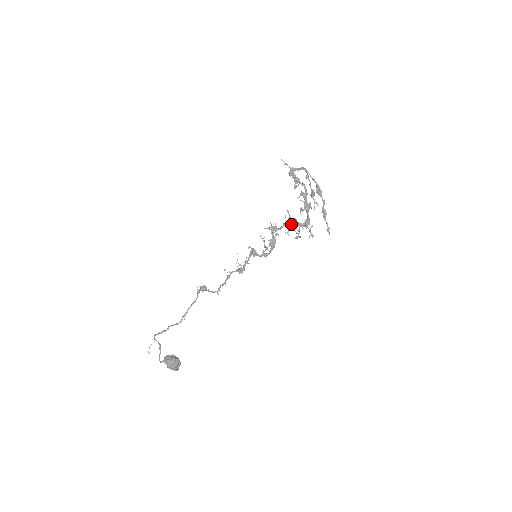
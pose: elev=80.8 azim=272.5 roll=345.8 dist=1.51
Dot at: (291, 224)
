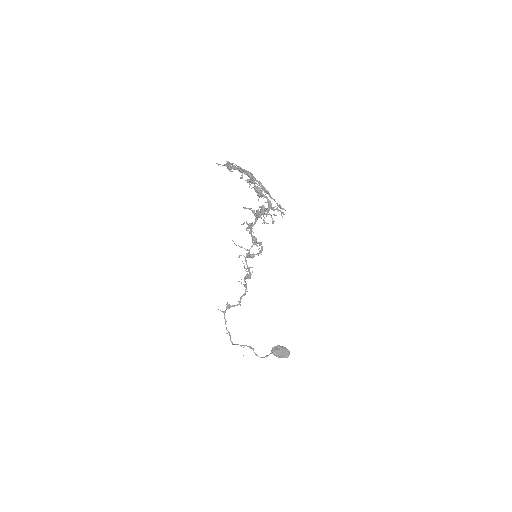
Dot at: (257, 216)
